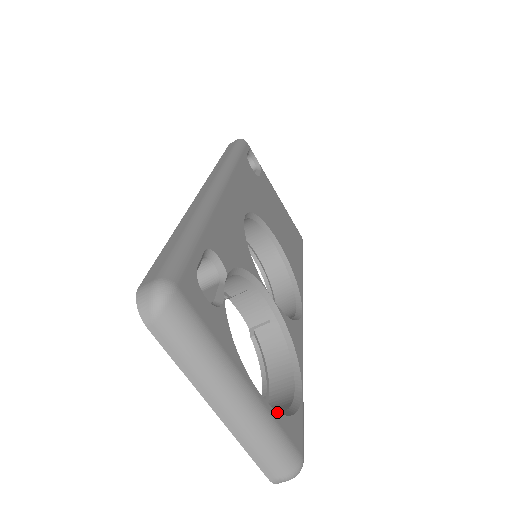
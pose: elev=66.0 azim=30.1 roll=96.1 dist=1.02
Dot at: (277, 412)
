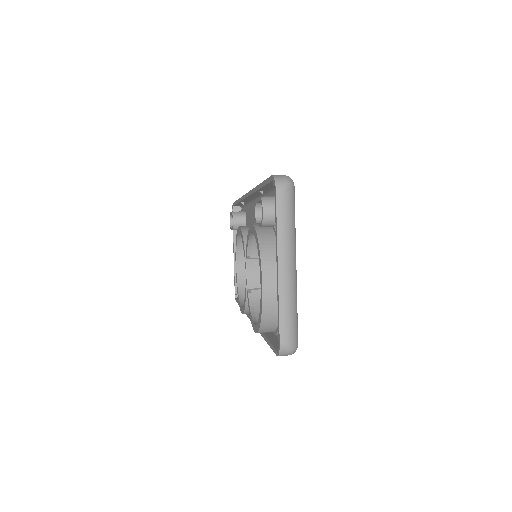
Dot at: occluded
